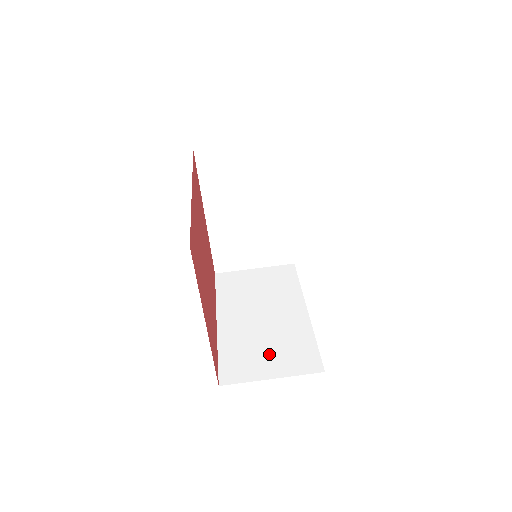
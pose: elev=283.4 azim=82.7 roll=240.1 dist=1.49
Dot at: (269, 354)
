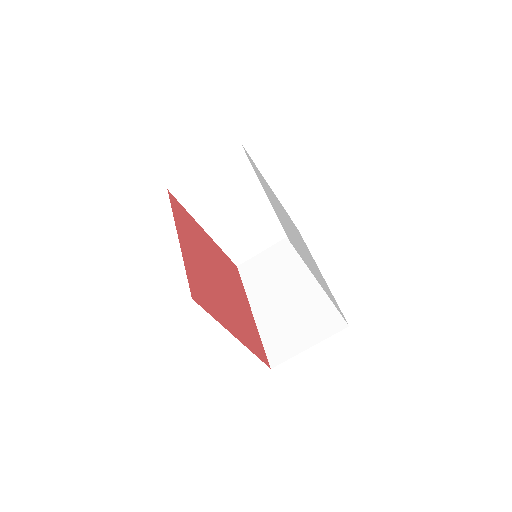
Dot at: (301, 327)
